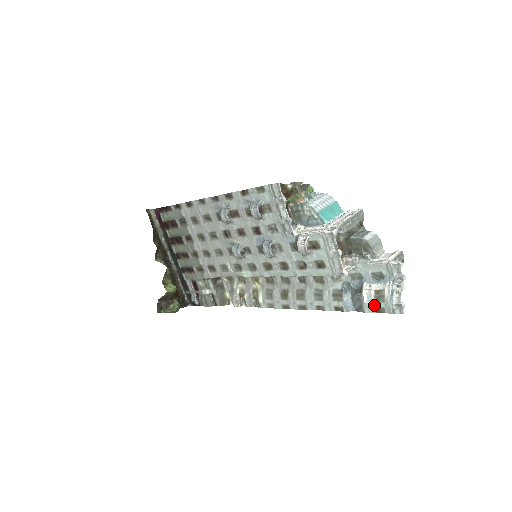
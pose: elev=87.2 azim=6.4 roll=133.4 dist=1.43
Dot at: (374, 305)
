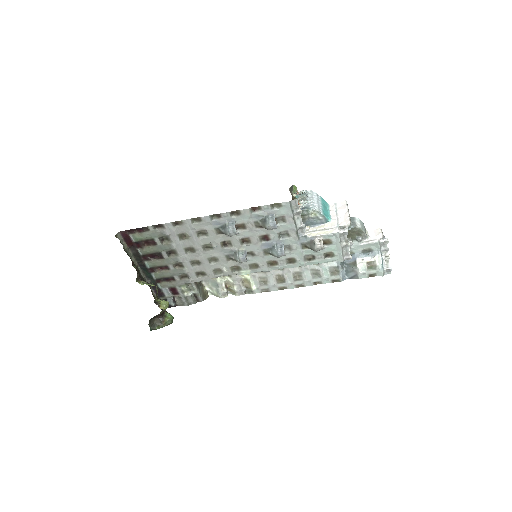
Dot at: (368, 273)
